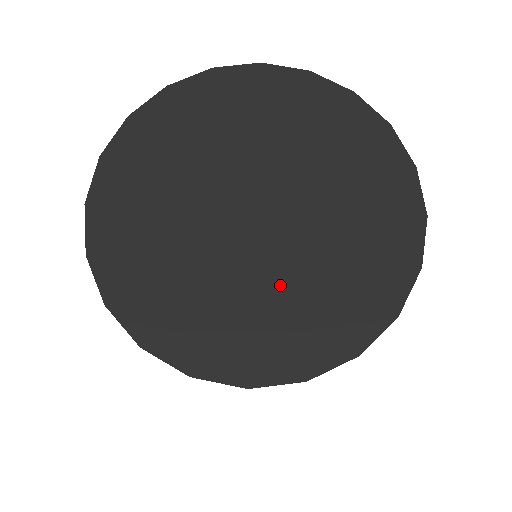
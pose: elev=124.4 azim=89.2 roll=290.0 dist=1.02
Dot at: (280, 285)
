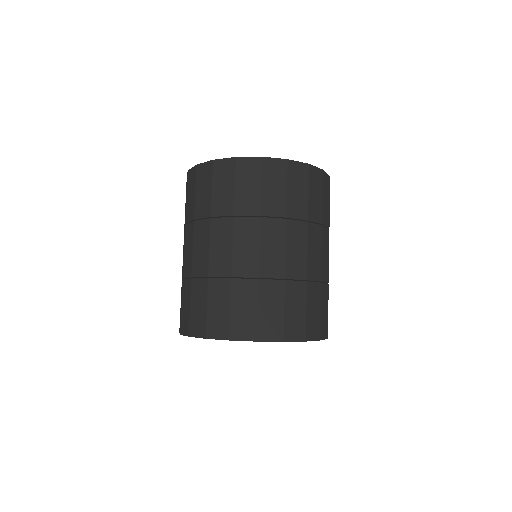
Dot at: occluded
